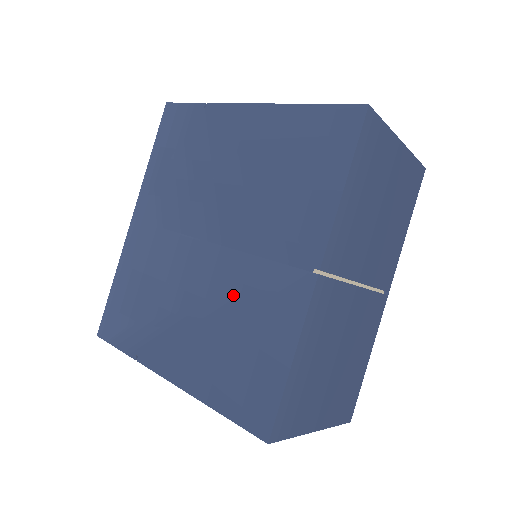
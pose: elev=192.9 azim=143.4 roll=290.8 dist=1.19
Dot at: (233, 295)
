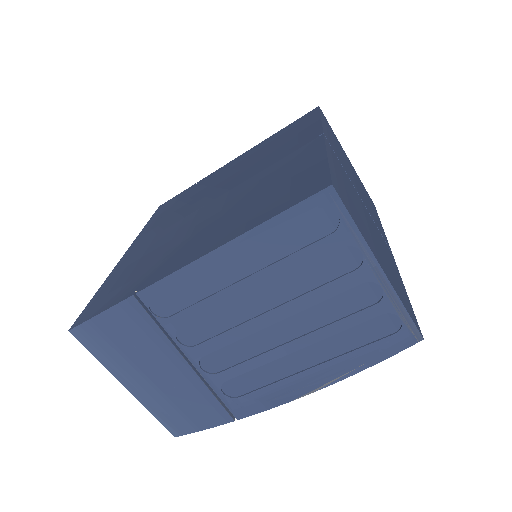
Dot at: (251, 189)
